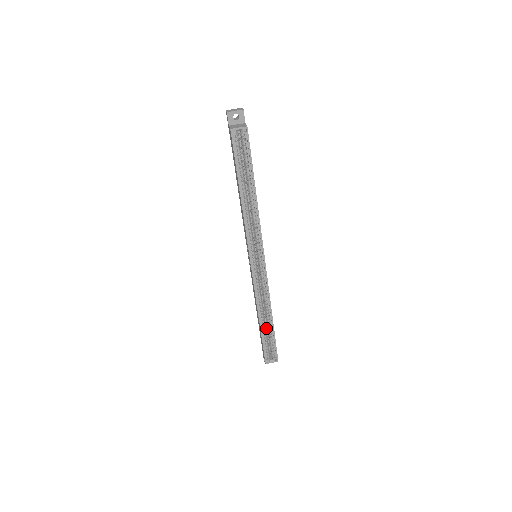
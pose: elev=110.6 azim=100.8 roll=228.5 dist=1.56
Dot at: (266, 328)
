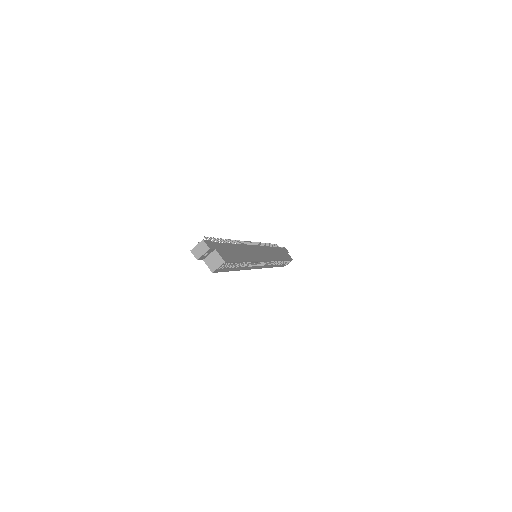
Dot at: occluded
